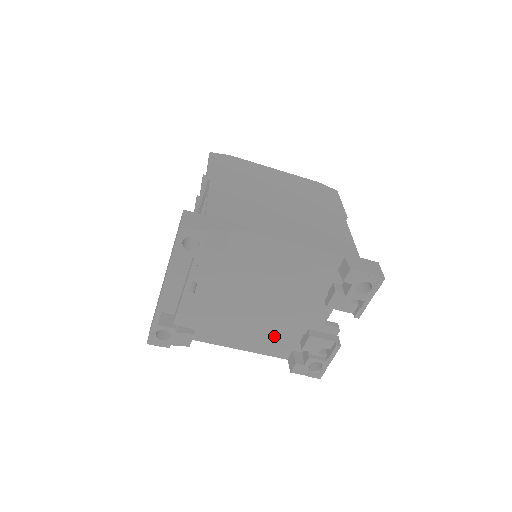
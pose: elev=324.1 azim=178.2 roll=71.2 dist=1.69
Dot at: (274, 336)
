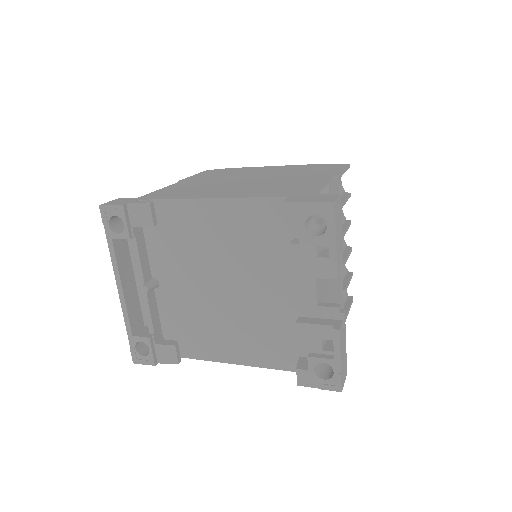
Dot at: (267, 337)
